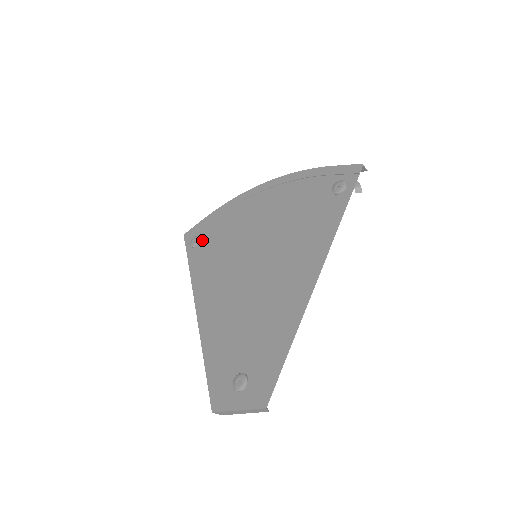
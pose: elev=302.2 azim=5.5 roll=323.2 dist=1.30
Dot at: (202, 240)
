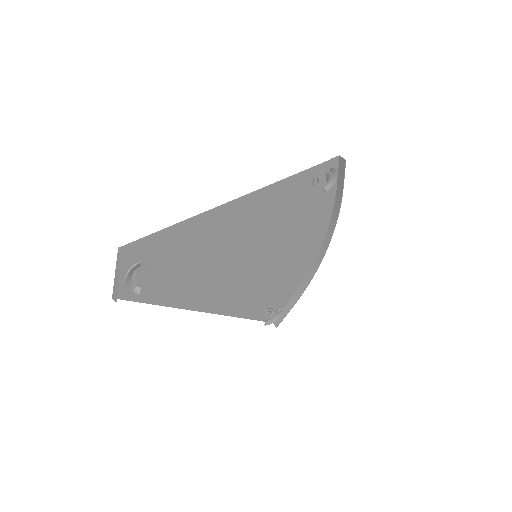
Dot at: (268, 305)
